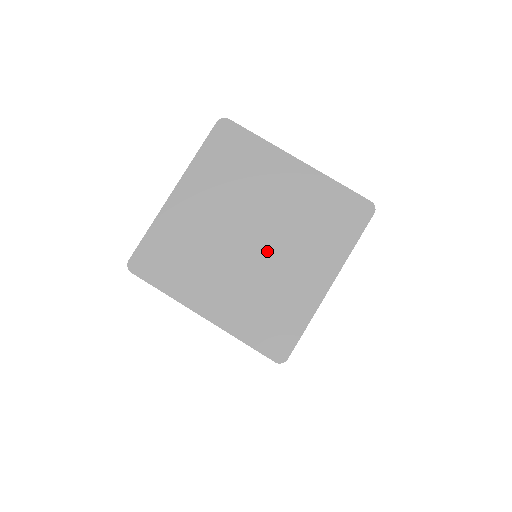
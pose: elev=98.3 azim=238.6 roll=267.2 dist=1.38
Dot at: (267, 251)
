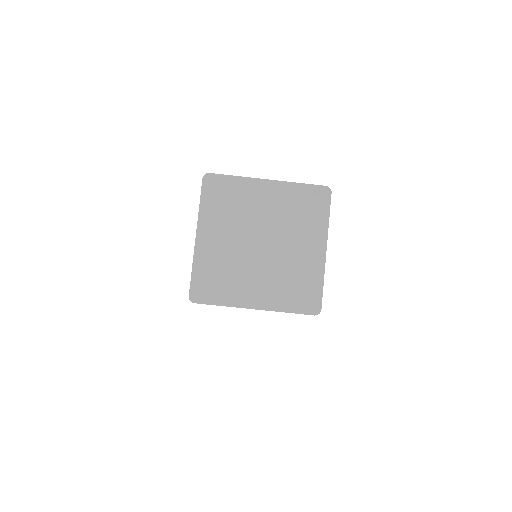
Dot at: (276, 248)
